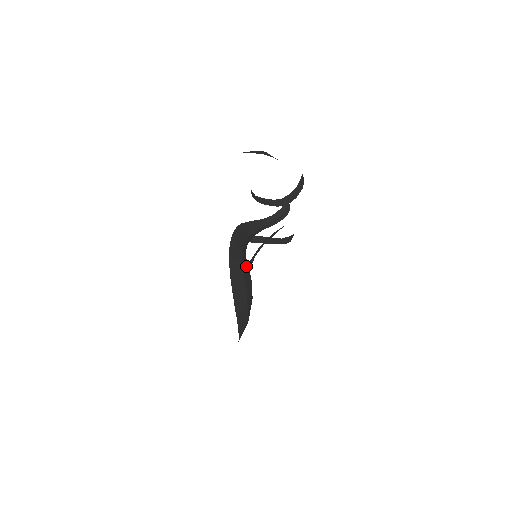
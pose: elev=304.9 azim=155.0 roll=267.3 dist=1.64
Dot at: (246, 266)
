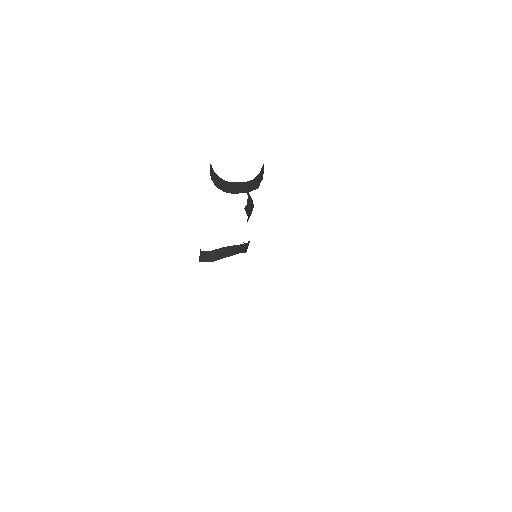
Dot at: occluded
